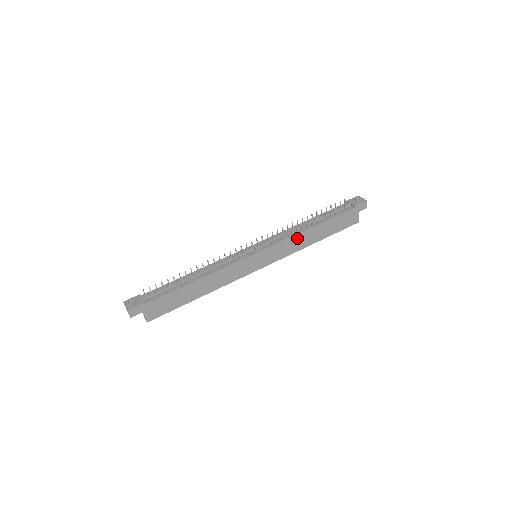
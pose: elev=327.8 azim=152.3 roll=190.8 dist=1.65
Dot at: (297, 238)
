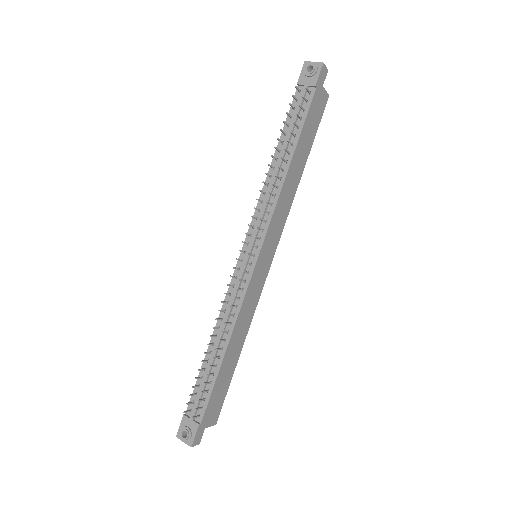
Dot at: (283, 194)
